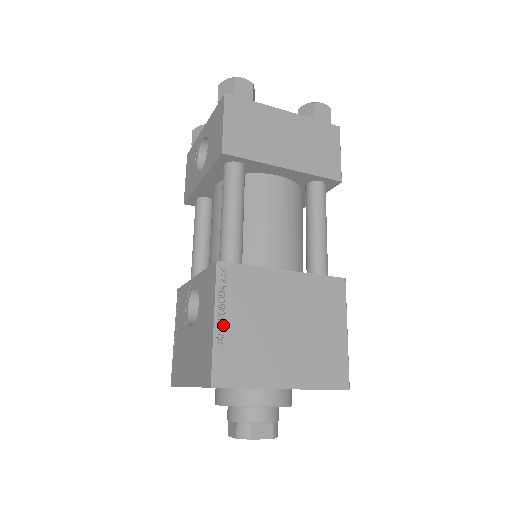
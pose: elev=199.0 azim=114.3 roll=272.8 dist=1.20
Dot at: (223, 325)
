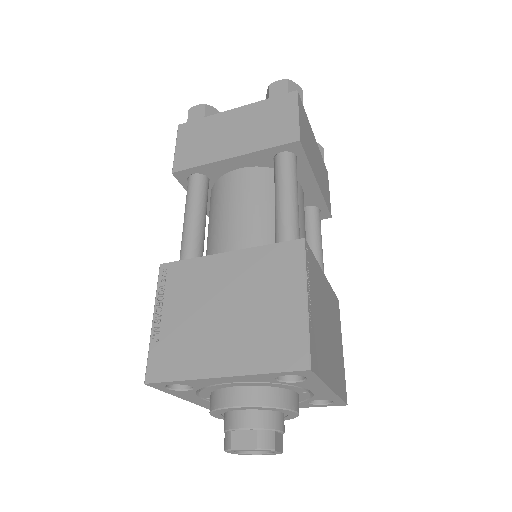
Dot at: (162, 322)
